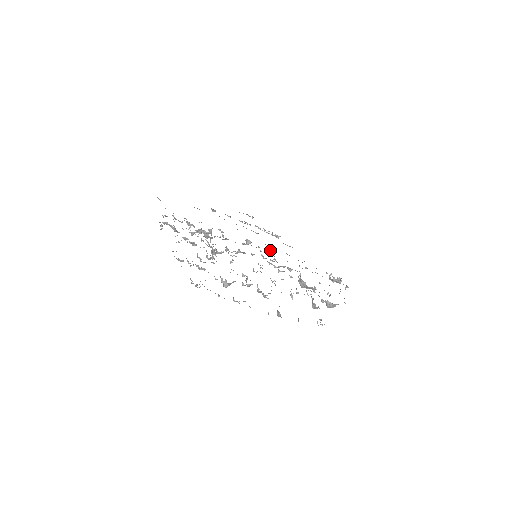
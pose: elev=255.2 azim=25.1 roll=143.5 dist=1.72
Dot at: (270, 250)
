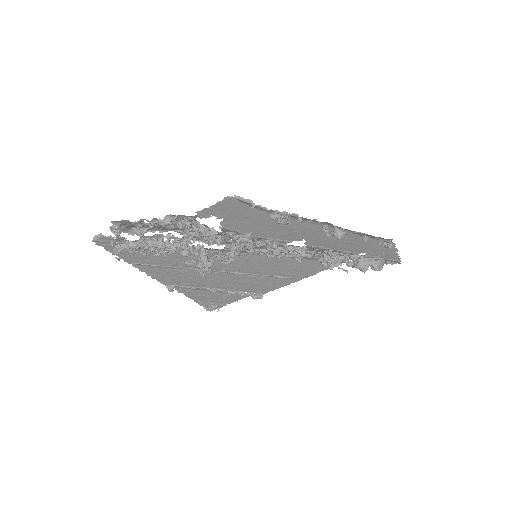
Dot at: occluded
